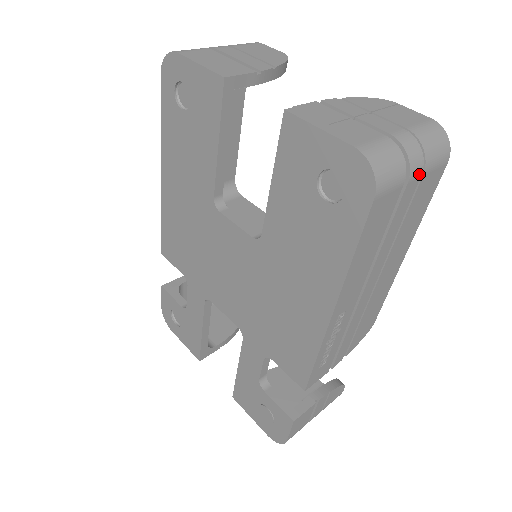
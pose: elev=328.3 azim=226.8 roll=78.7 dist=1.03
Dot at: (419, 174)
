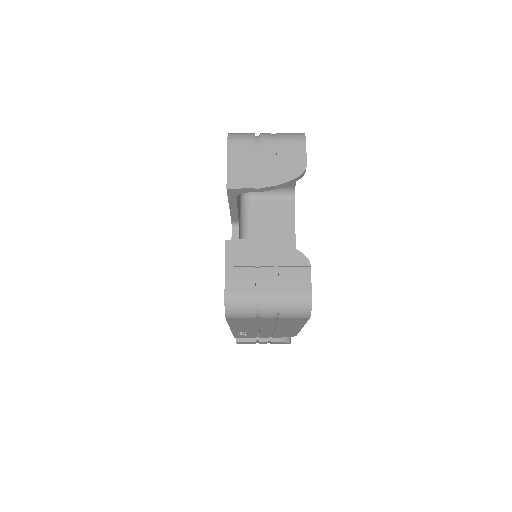
Dot at: (273, 317)
